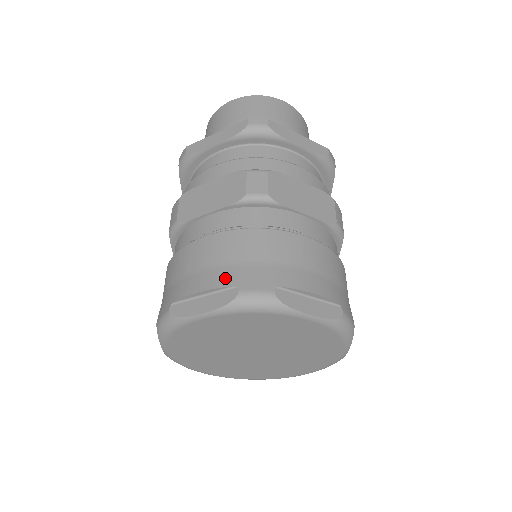
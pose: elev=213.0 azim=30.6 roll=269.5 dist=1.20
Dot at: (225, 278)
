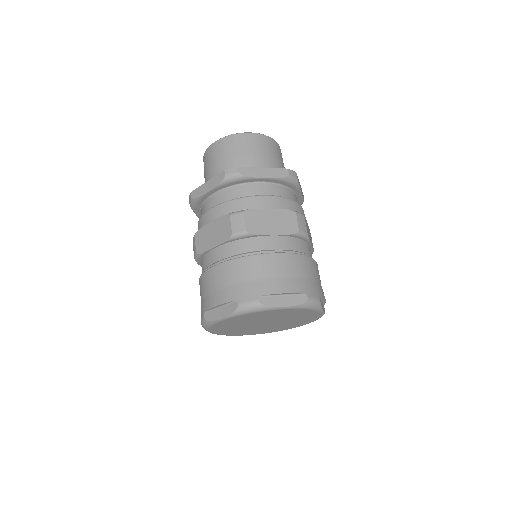
Dot at: (299, 287)
